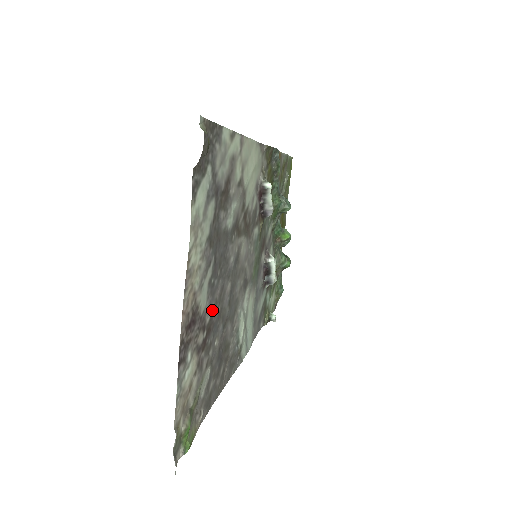
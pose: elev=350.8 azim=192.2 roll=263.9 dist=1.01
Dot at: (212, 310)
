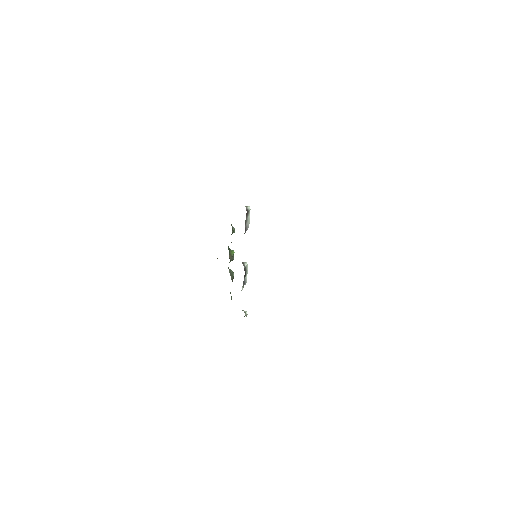
Dot at: occluded
